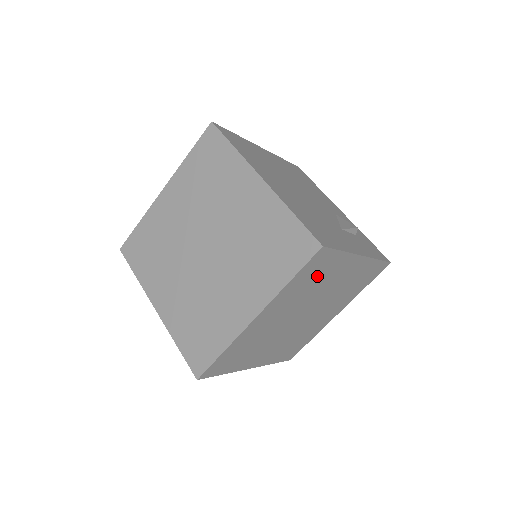
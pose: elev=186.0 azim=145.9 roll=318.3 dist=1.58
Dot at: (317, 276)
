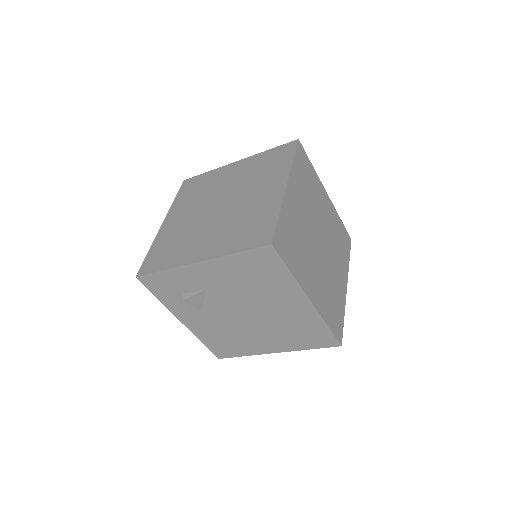
Dot at: (308, 180)
